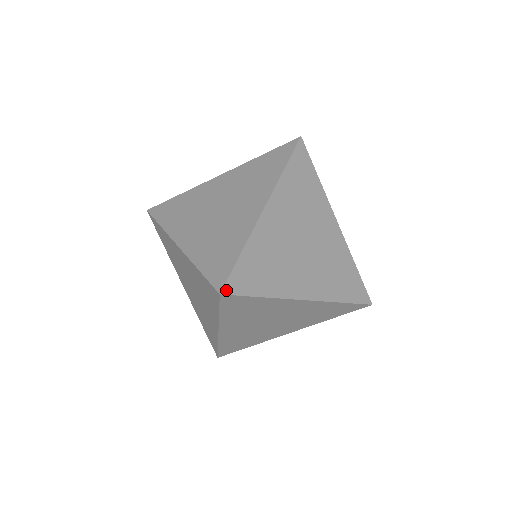
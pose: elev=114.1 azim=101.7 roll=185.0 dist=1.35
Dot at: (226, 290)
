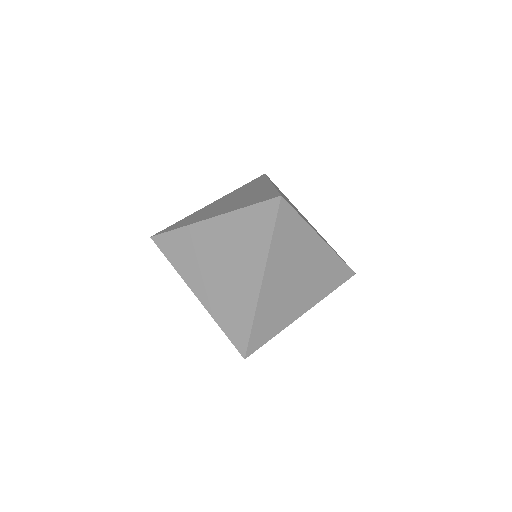
Dot at: (248, 354)
